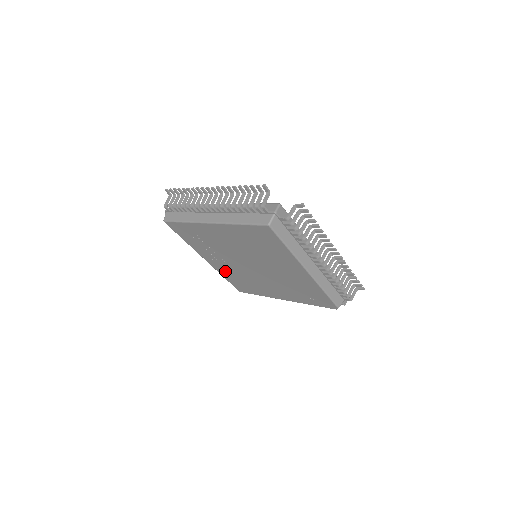
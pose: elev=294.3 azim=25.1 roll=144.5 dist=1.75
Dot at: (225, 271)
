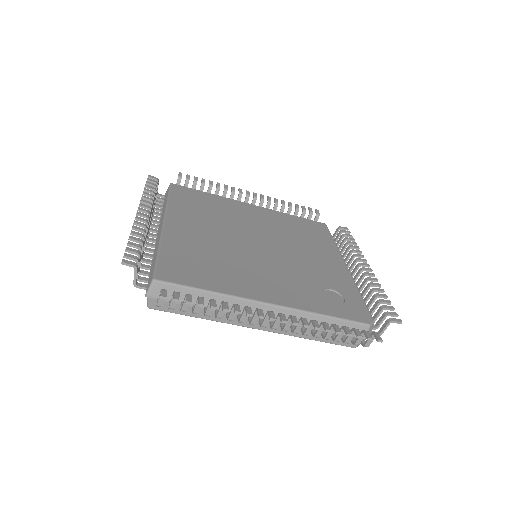
Dot at: occluded
